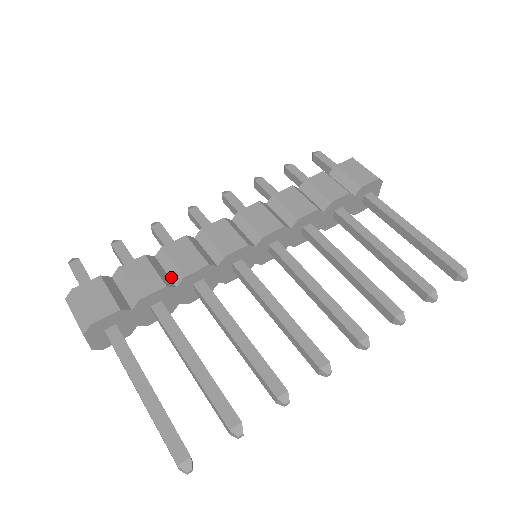
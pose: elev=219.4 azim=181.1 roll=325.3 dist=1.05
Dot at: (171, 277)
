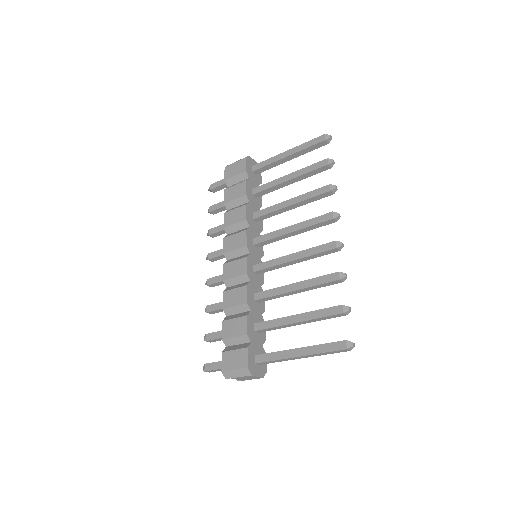
Dot at: (243, 311)
